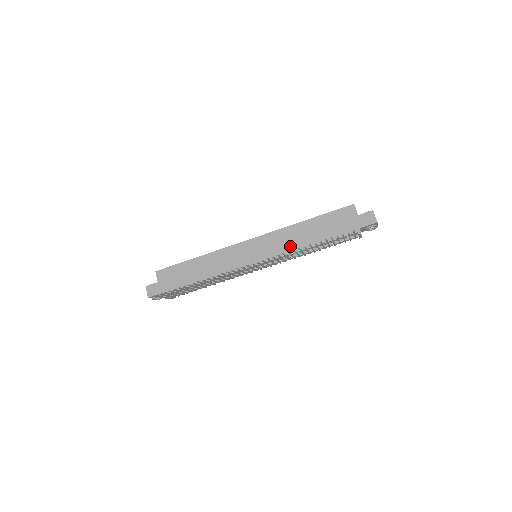
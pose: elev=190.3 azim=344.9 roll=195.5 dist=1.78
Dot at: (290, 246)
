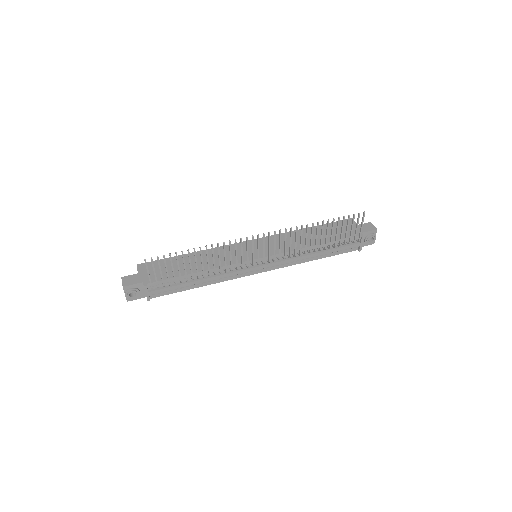
Dot at: (294, 244)
